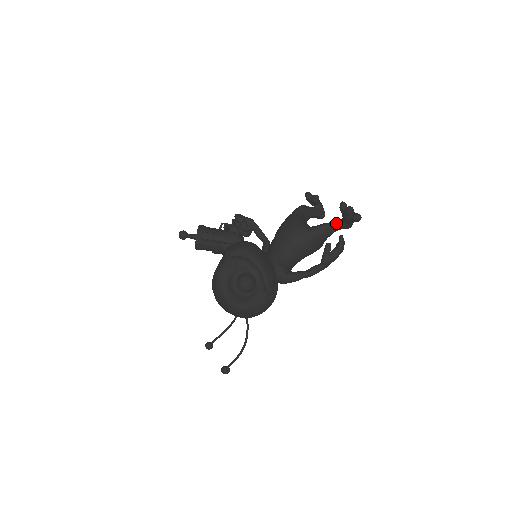
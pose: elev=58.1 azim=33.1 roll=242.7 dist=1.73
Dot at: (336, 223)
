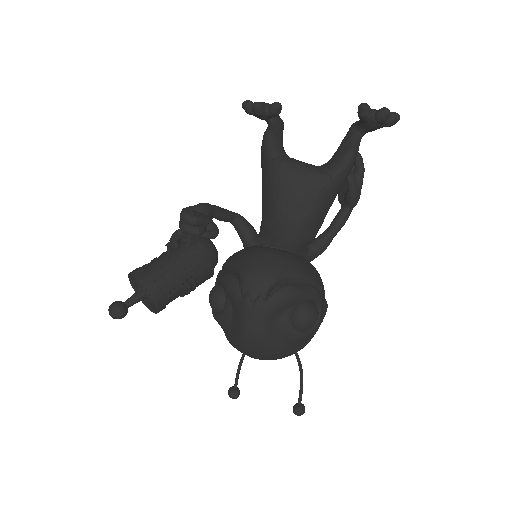
Dot at: (357, 141)
